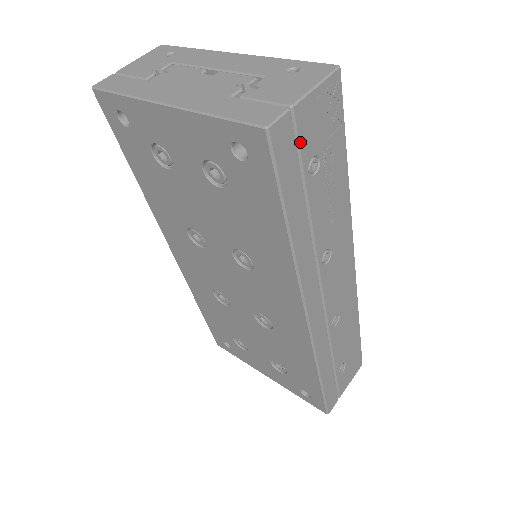
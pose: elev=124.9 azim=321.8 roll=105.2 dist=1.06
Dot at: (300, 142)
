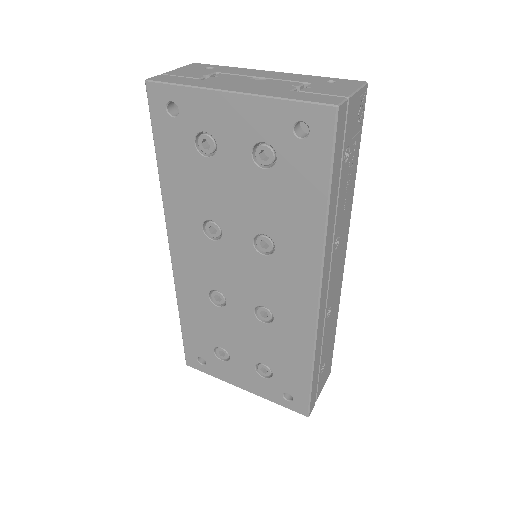
Dot at: (346, 129)
